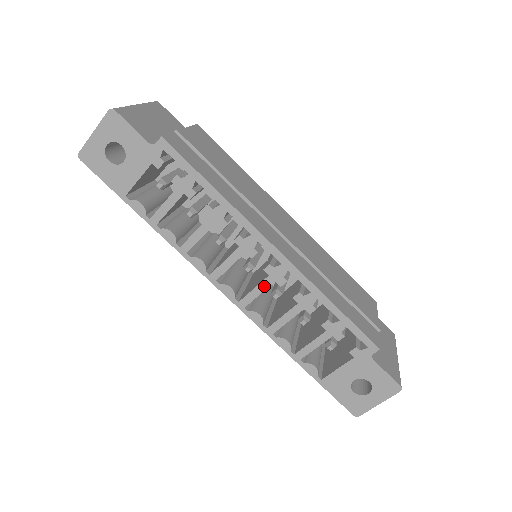
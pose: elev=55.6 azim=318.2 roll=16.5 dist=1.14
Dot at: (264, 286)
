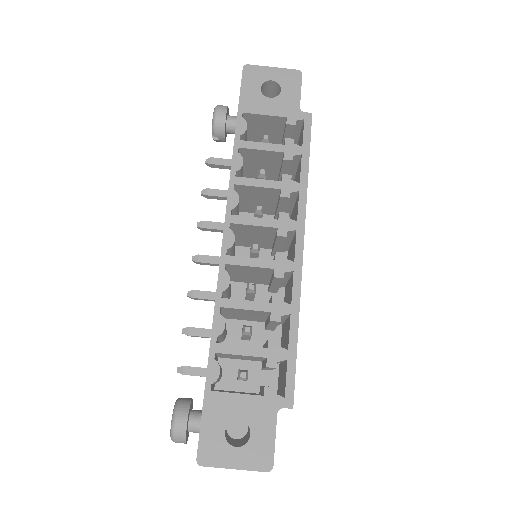
Dot at: (262, 264)
